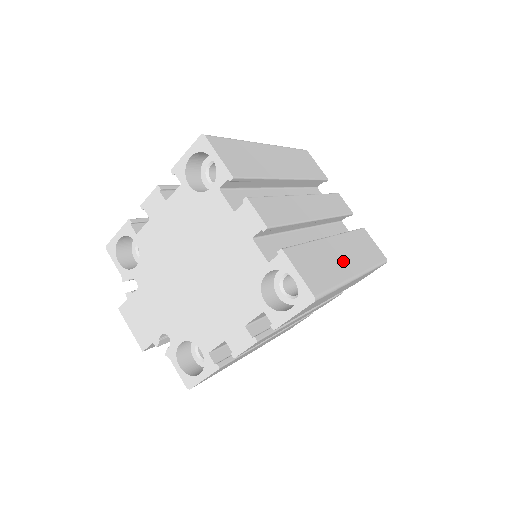
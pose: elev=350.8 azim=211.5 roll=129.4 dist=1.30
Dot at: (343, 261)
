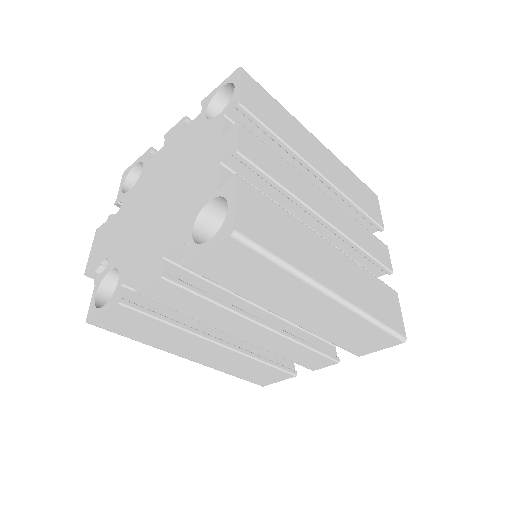
Dot at: (325, 267)
